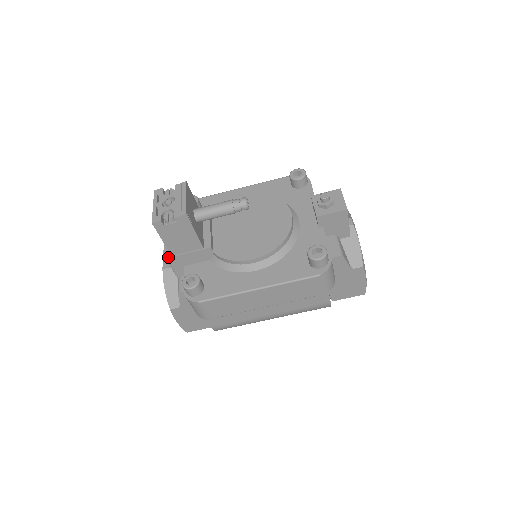
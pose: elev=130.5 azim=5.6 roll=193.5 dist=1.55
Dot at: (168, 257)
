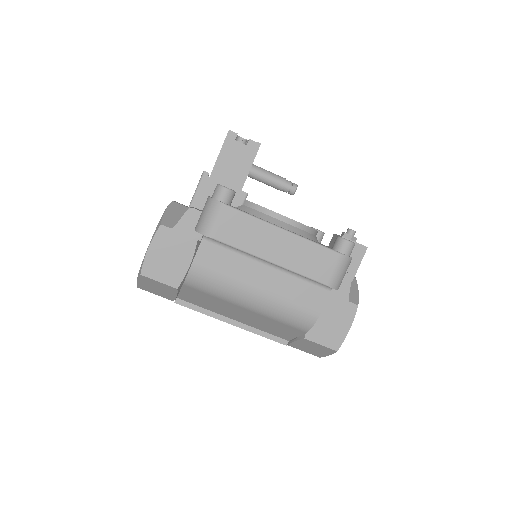
Dot at: (206, 175)
